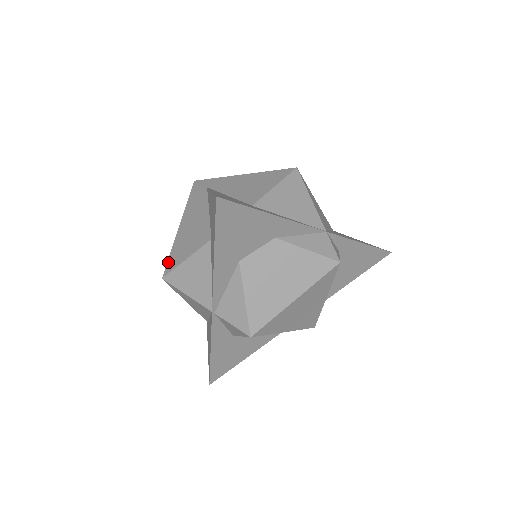
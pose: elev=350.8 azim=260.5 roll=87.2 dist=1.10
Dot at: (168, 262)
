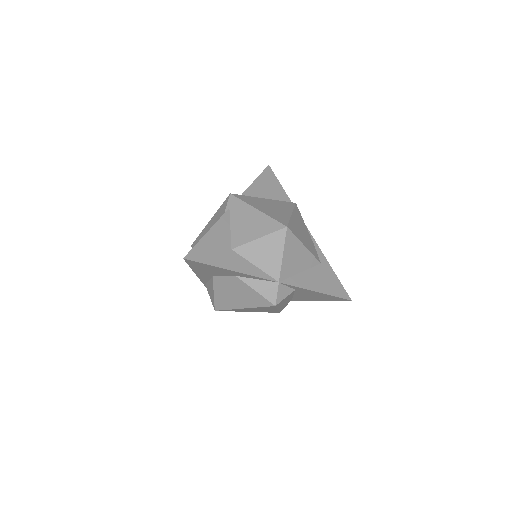
Dot at: (197, 239)
